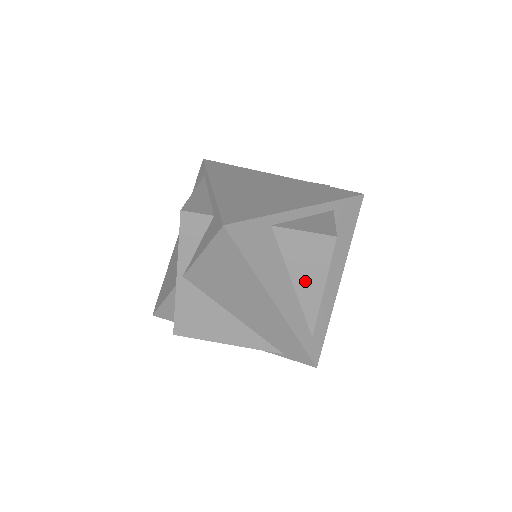
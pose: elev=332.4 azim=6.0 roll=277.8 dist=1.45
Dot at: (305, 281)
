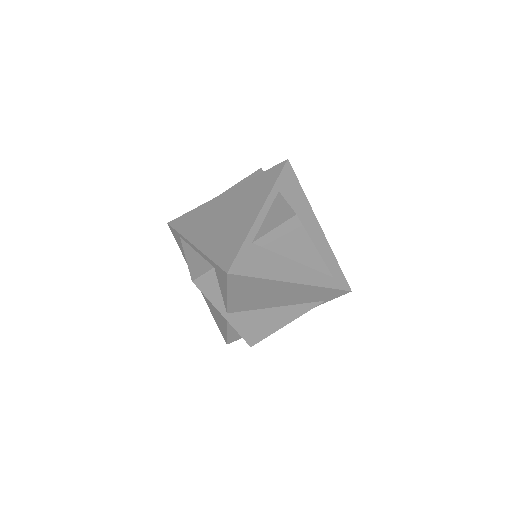
Dot at: (300, 253)
